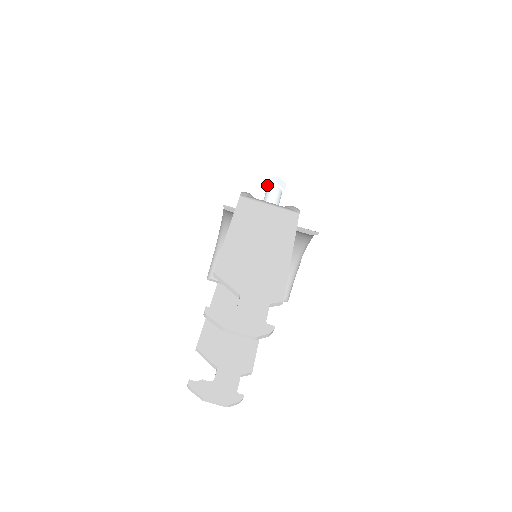
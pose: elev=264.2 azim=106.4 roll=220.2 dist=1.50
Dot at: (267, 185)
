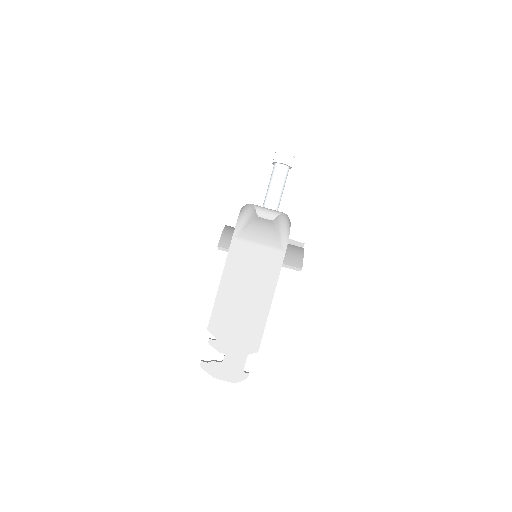
Dot at: (274, 162)
